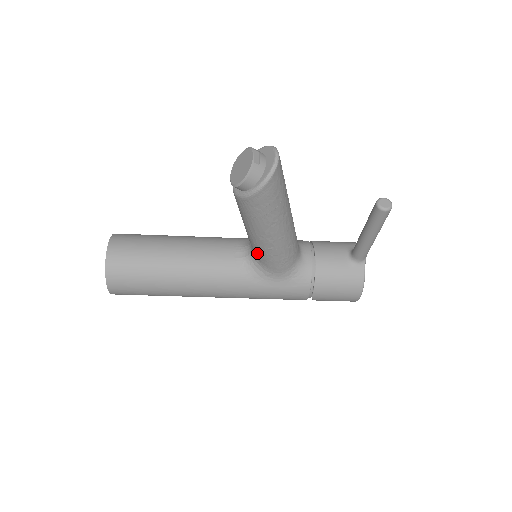
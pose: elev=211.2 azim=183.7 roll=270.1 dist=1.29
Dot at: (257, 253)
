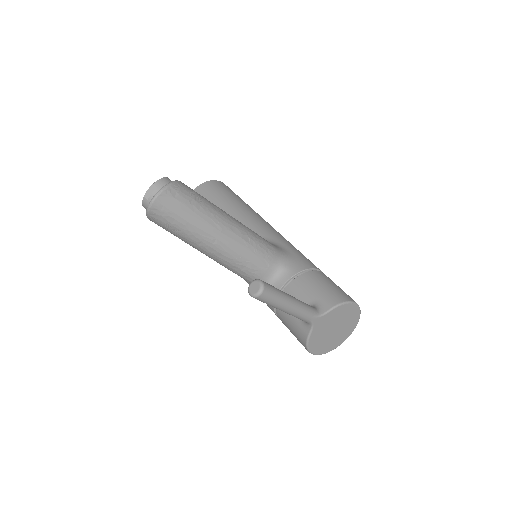
Dot at: occluded
